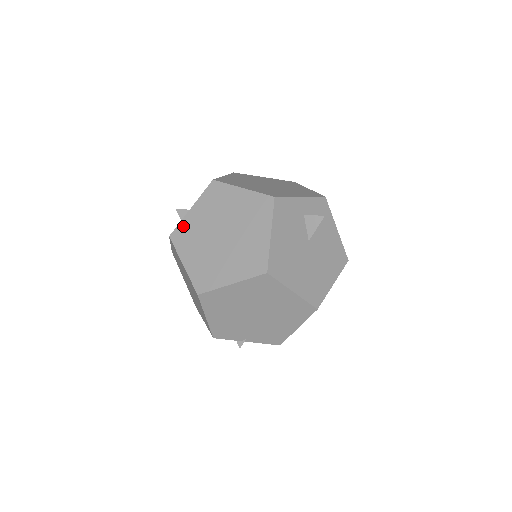
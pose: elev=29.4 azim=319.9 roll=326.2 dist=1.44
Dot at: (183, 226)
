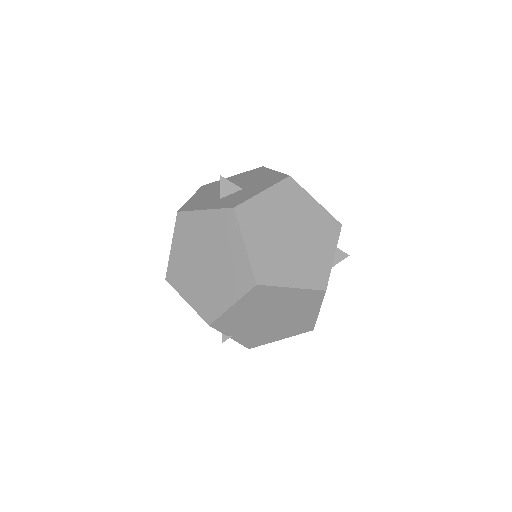
Dot at: (252, 205)
